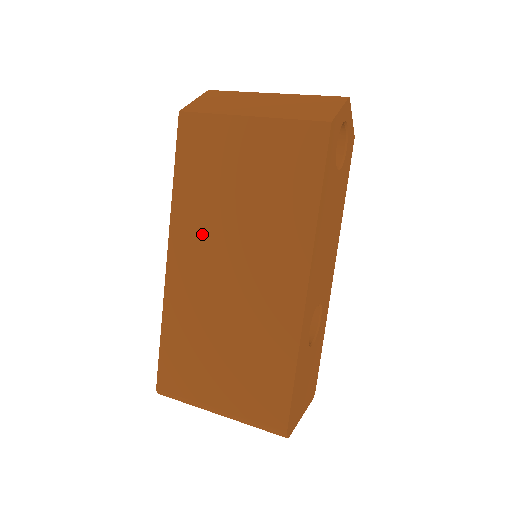
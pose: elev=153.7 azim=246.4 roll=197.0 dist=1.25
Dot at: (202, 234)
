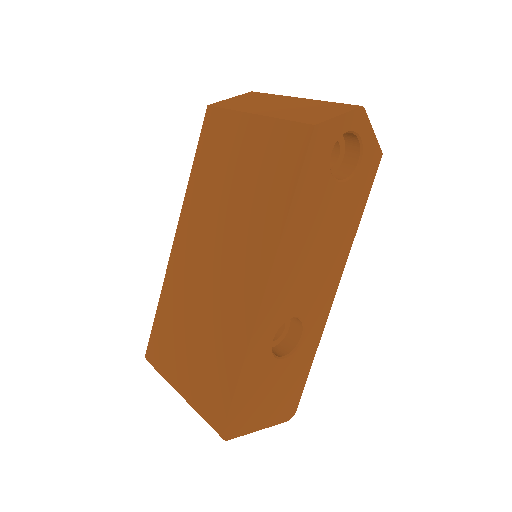
Dot at: (201, 221)
